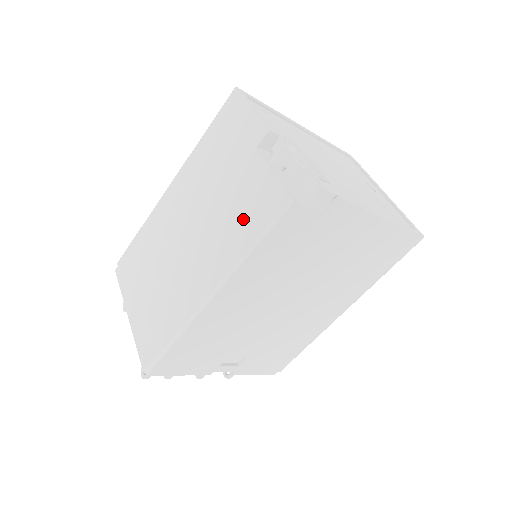
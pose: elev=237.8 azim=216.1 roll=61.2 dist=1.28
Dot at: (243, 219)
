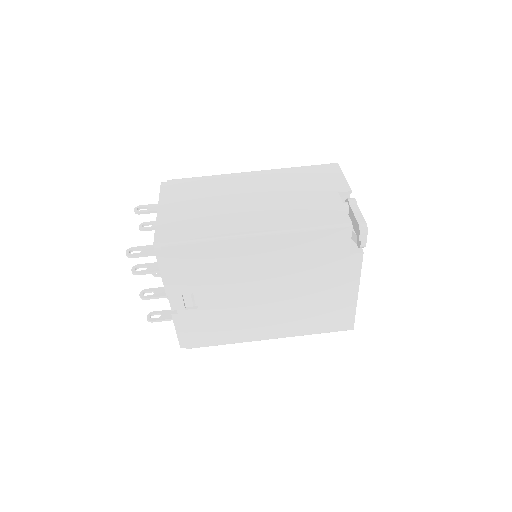
Dot at: (310, 214)
